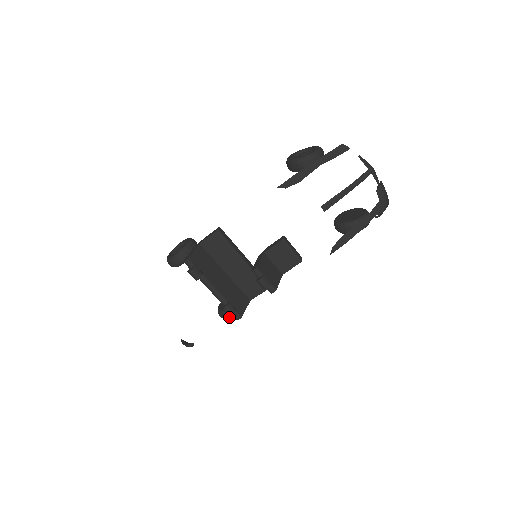
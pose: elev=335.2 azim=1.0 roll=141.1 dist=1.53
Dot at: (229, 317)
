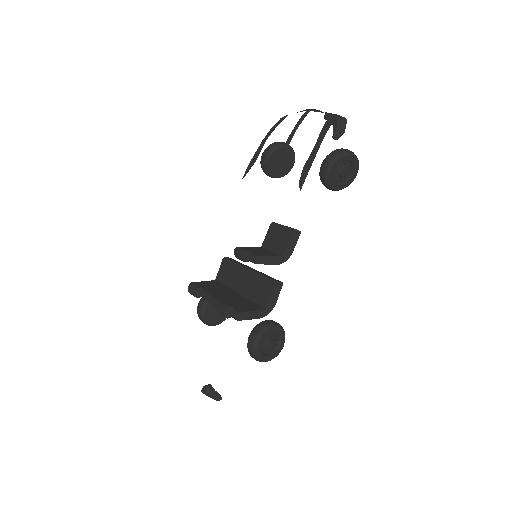
Dot at: (252, 344)
